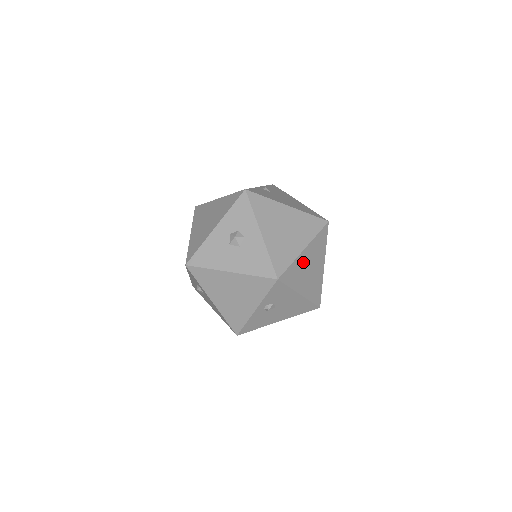
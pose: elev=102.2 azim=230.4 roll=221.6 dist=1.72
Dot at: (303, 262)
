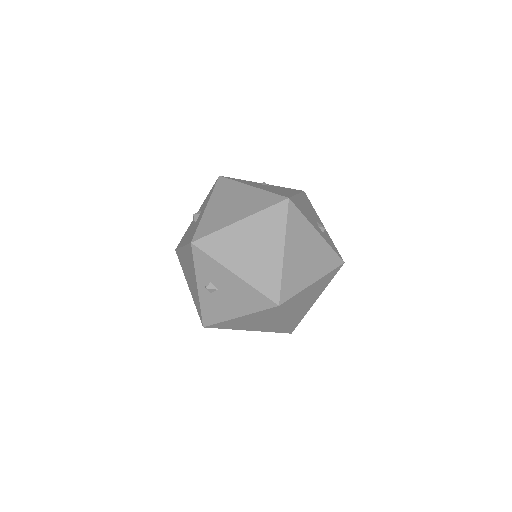
Dot at: (238, 236)
